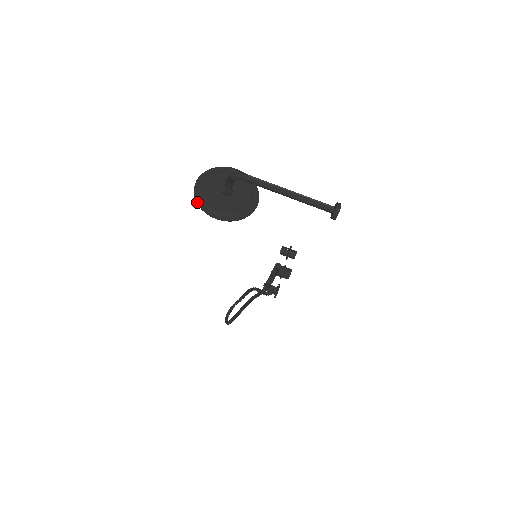
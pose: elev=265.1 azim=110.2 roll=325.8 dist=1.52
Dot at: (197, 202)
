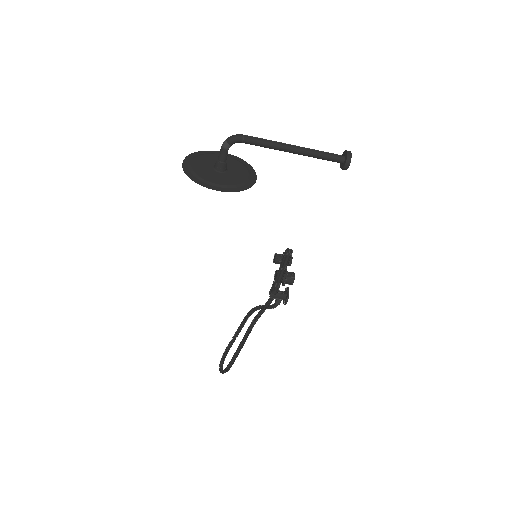
Dot at: (191, 178)
